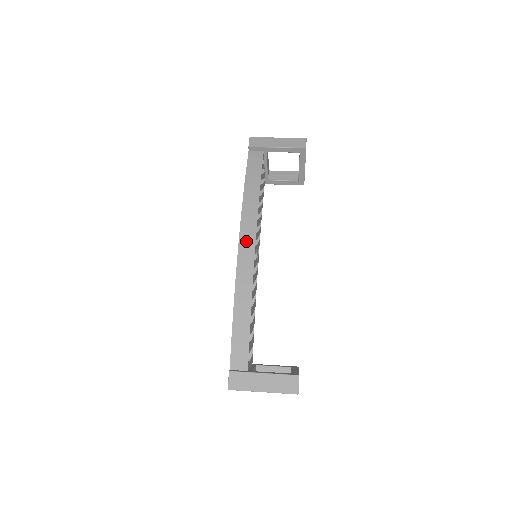
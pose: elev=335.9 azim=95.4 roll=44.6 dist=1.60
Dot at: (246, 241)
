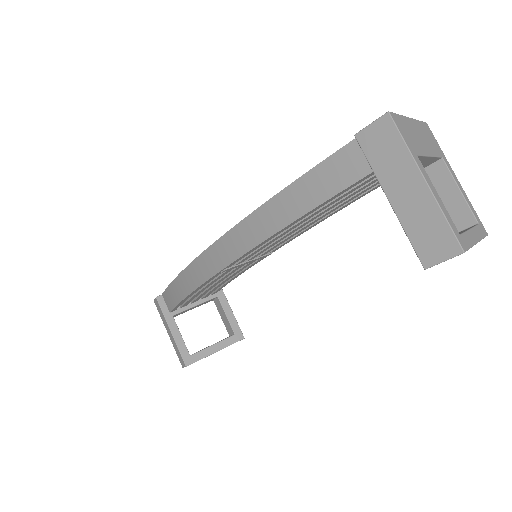
Dot at: (216, 255)
